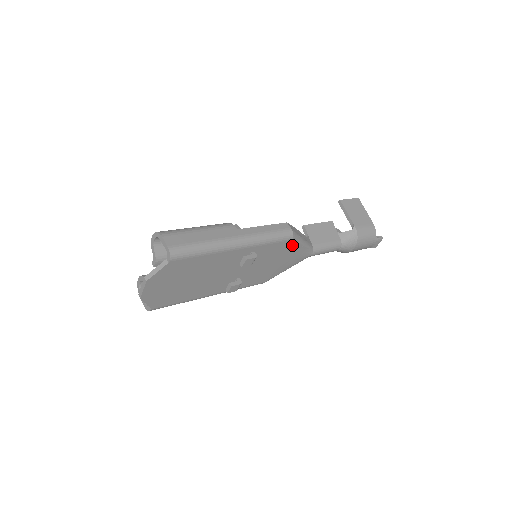
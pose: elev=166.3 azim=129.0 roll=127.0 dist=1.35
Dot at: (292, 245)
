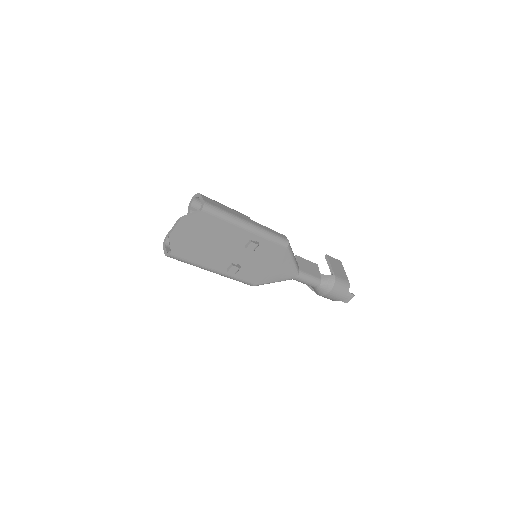
Dot at: (285, 255)
